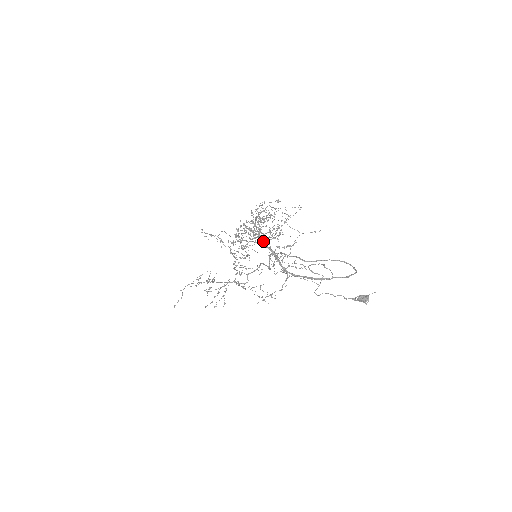
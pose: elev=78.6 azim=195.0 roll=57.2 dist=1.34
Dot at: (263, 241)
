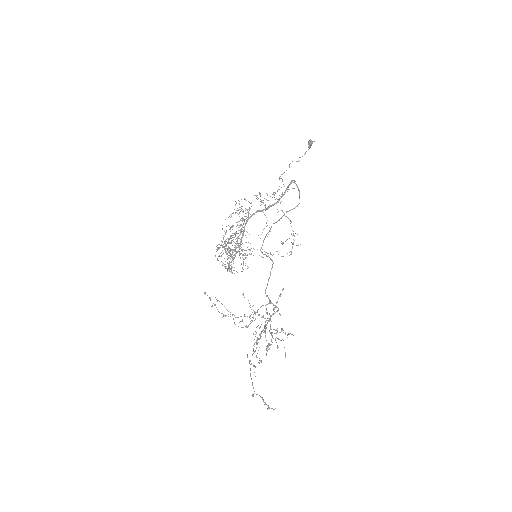
Dot at: (247, 210)
